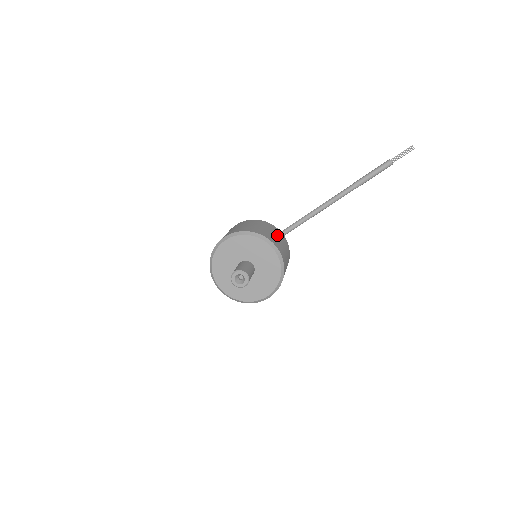
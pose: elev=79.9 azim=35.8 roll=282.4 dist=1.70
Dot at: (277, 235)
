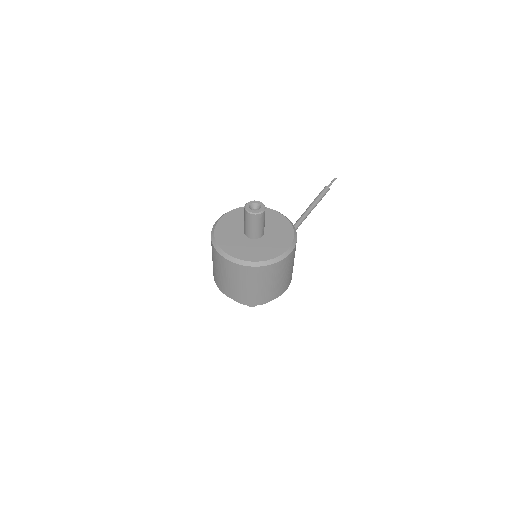
Dot at: occluded
